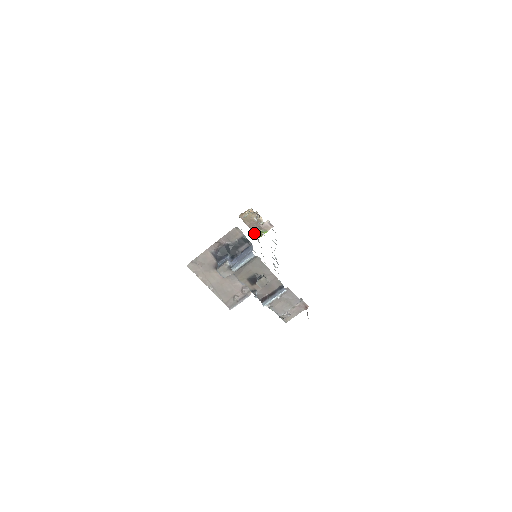
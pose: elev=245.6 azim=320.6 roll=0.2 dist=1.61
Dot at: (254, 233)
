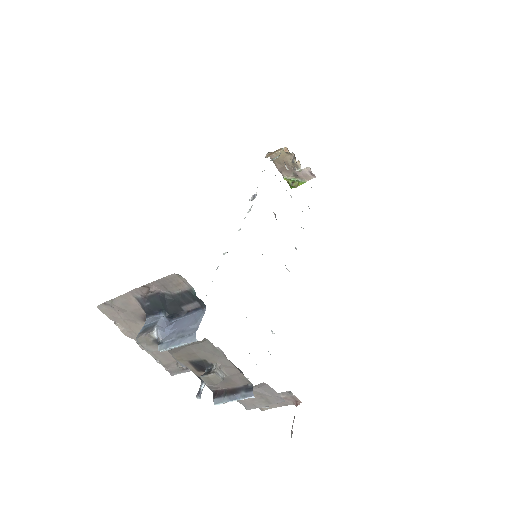
Dot at: (286, 180)
